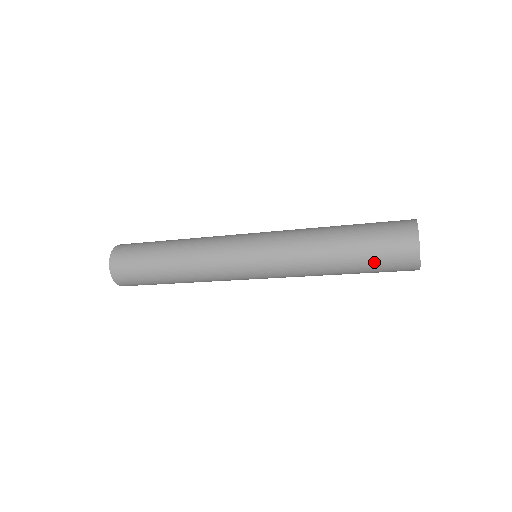
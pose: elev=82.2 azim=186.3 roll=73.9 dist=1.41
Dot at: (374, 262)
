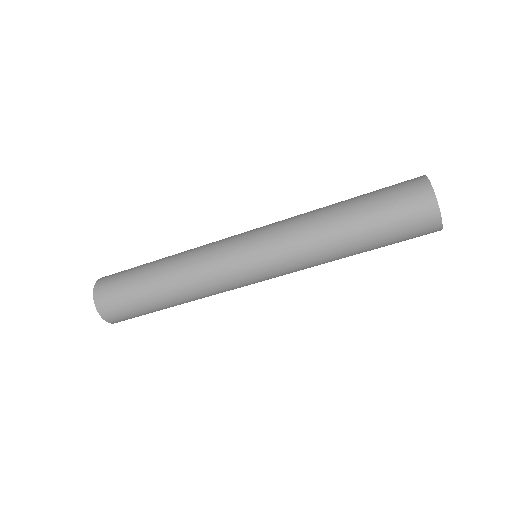
Dot at: (385, 215)
